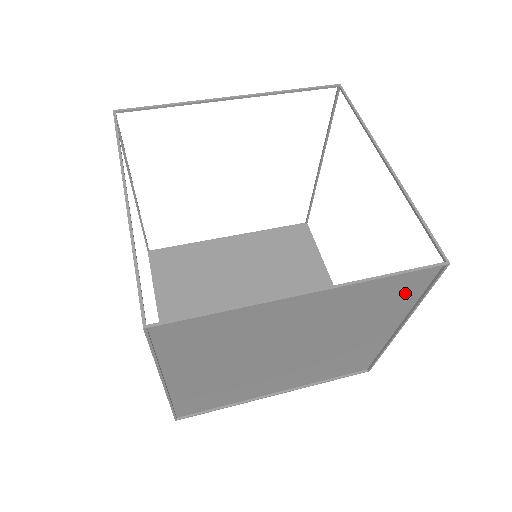
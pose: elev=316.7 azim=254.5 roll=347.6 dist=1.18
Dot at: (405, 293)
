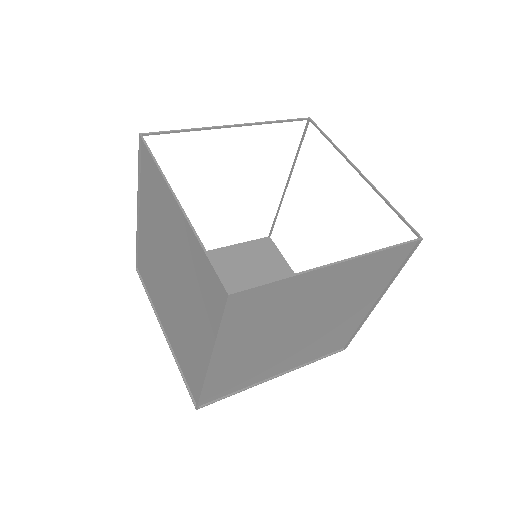
Dot at: (390, 266)
